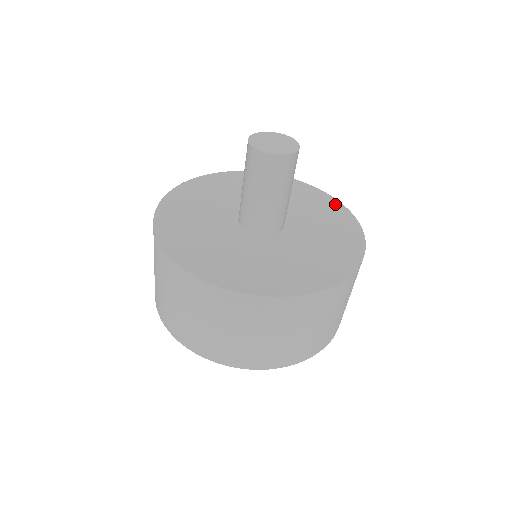
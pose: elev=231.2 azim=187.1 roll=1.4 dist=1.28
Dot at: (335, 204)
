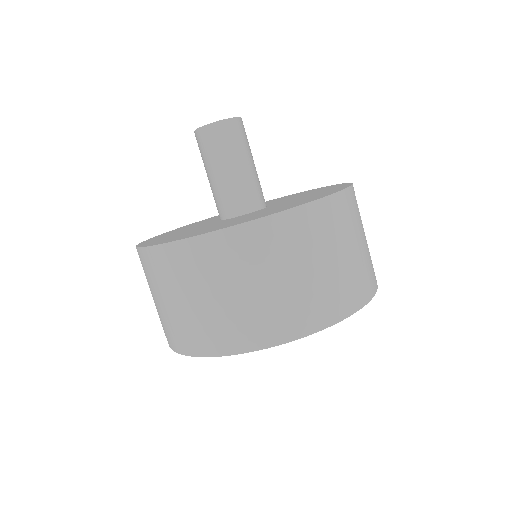
Dot at: (337, 185)
